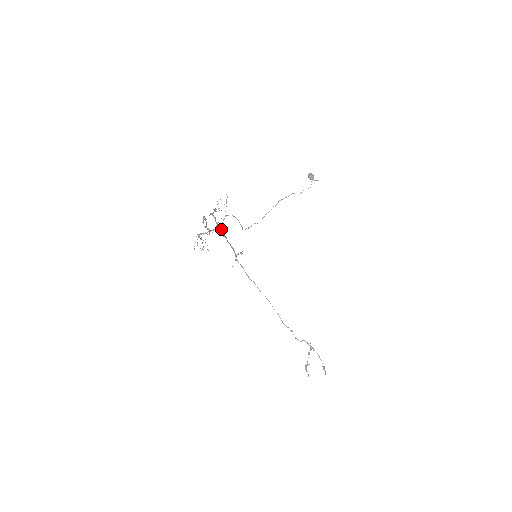
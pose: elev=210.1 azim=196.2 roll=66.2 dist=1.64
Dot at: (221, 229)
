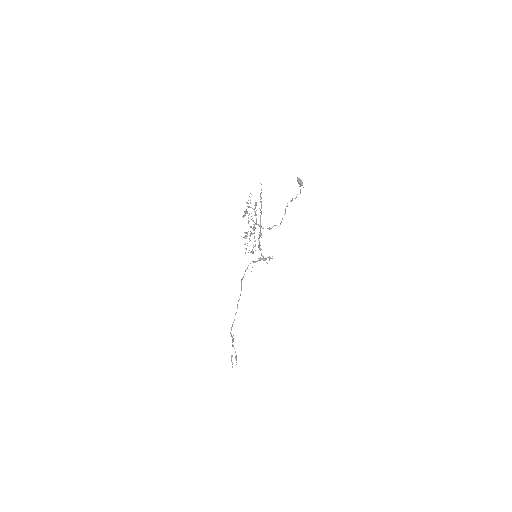
Dot at: (260, 229)
